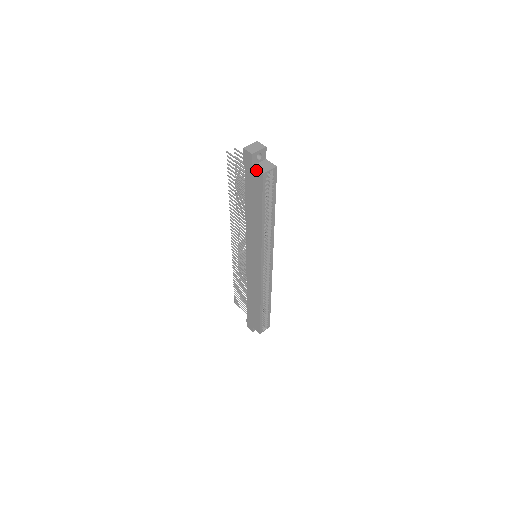
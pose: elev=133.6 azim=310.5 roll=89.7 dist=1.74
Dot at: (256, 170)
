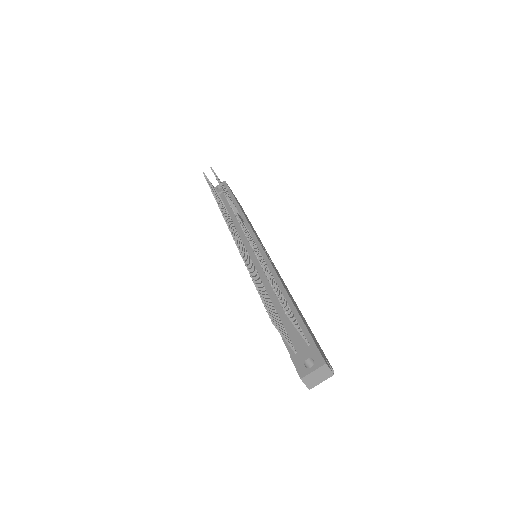
Dot at: occluded
